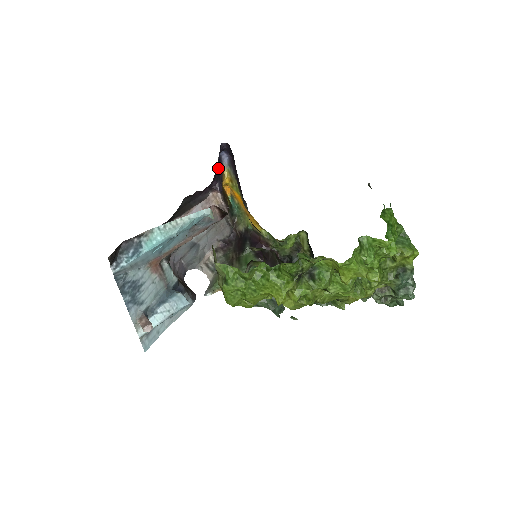
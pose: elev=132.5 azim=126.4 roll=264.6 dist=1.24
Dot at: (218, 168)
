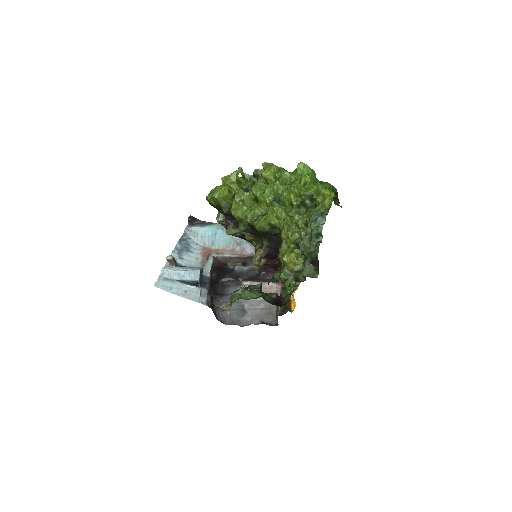
Dot at: occluded
